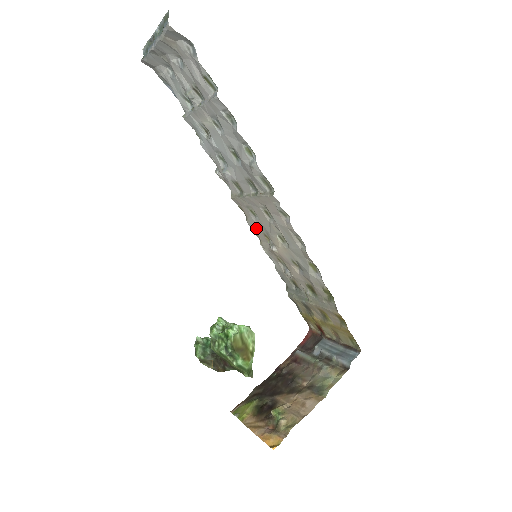
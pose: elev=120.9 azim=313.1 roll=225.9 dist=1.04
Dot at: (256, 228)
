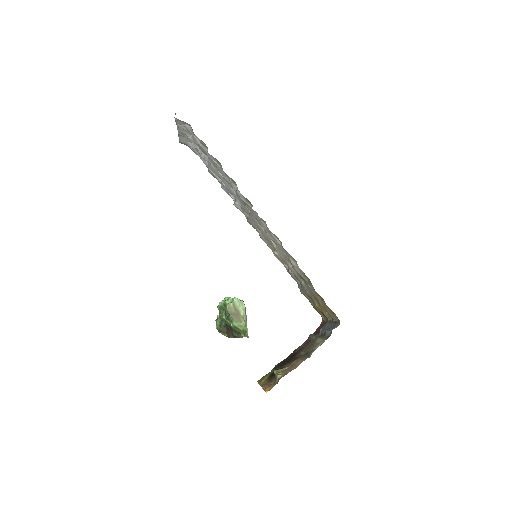
Dot at: (265, 240)
